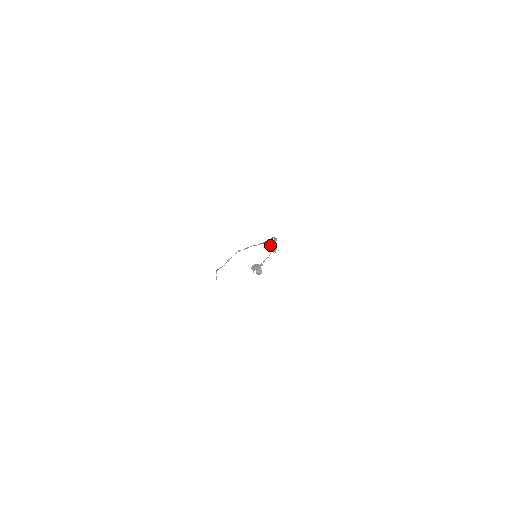
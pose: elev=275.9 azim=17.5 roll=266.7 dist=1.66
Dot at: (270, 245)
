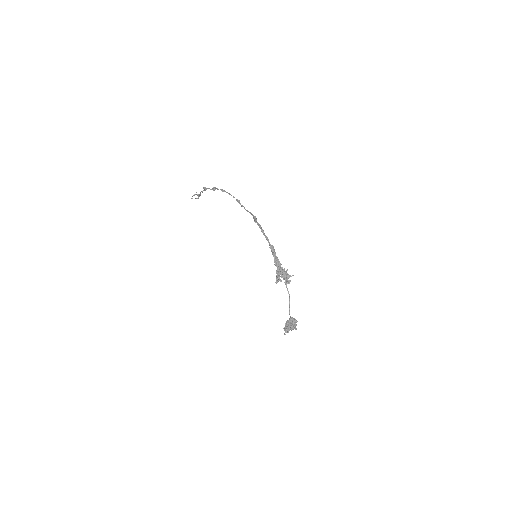
Dot at: (278, 280)
